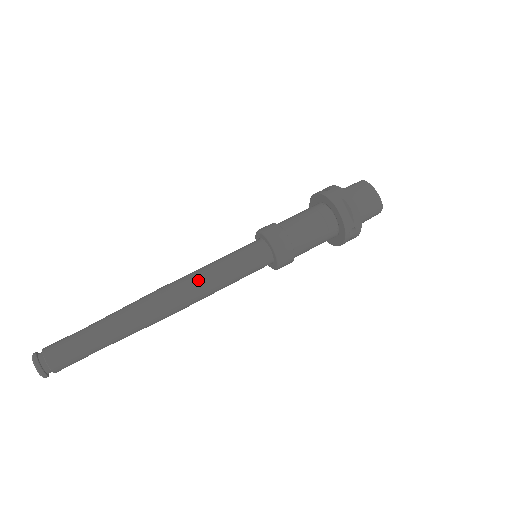
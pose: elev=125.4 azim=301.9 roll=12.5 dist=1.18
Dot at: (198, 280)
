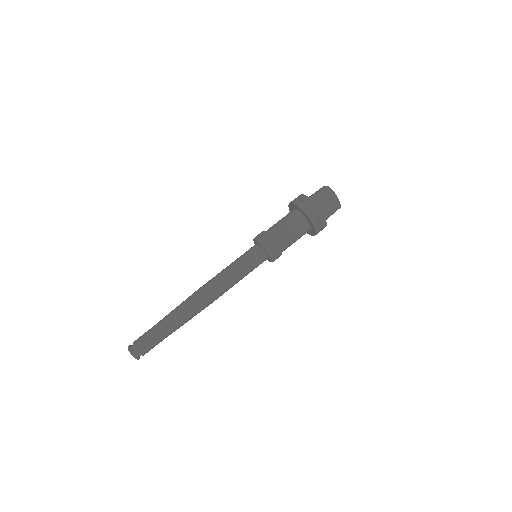
Dot at: (223, 286)
